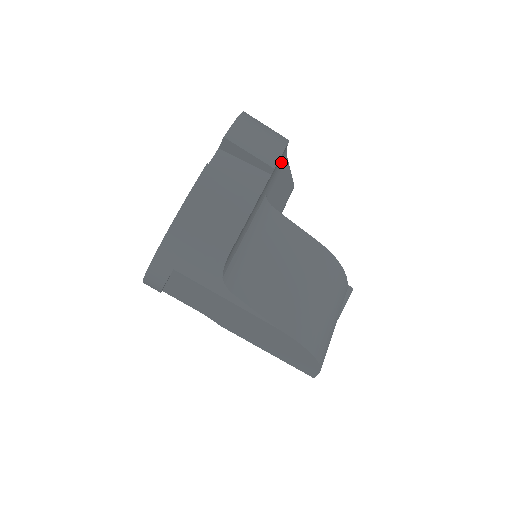
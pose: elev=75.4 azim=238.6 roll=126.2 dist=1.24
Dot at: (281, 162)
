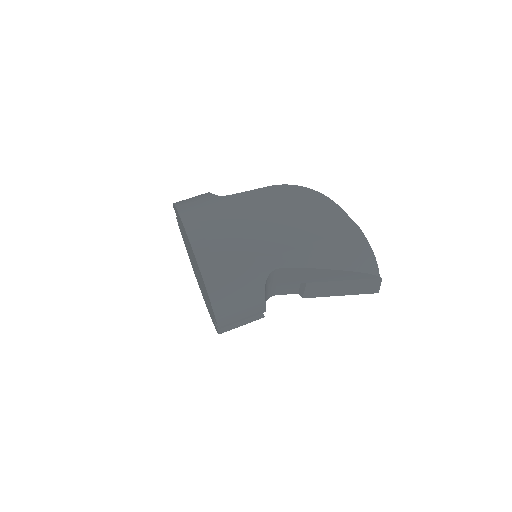
Dot at: occluded
